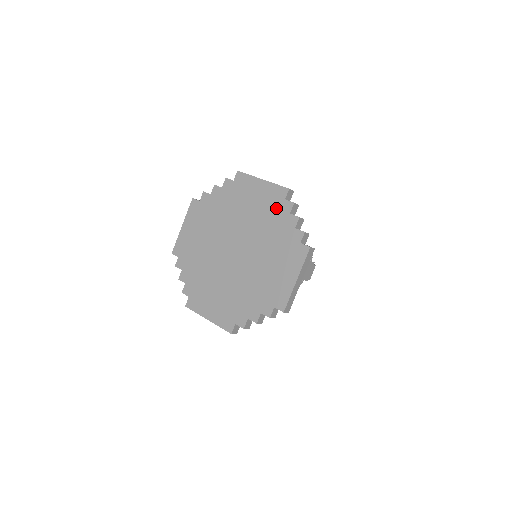
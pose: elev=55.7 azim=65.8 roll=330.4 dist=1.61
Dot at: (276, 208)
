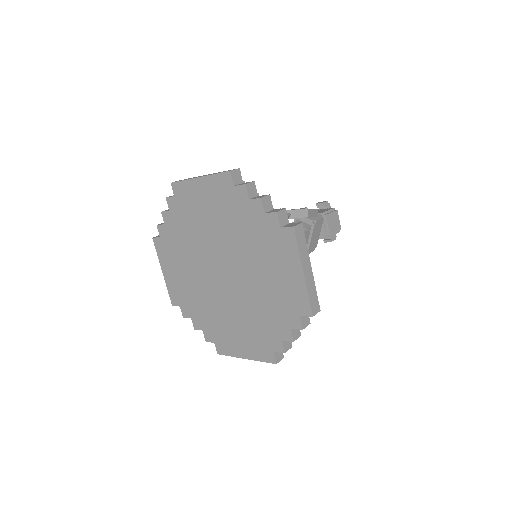
Dot at: (231, 202)
